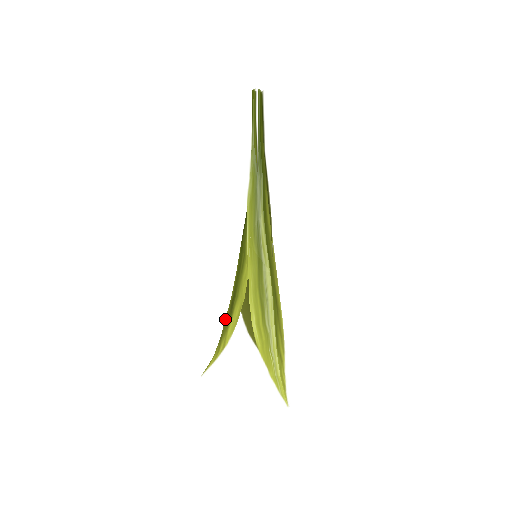
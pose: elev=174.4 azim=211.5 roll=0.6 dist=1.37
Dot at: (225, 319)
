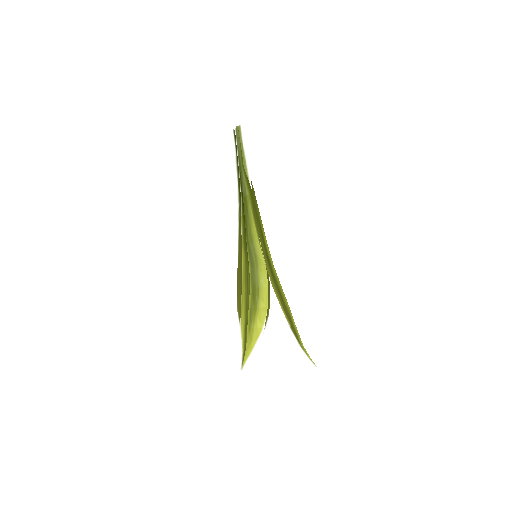
Dot at: (248, 312)
